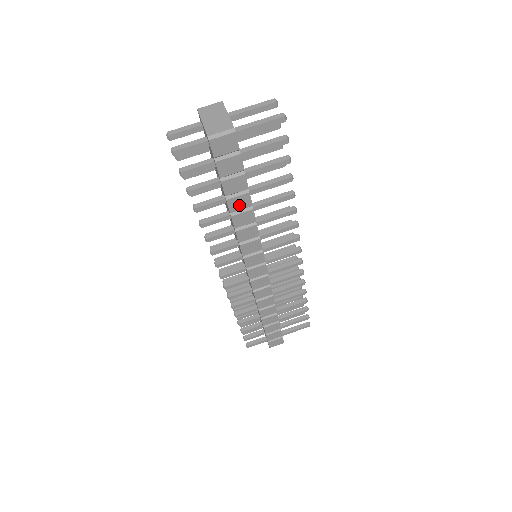
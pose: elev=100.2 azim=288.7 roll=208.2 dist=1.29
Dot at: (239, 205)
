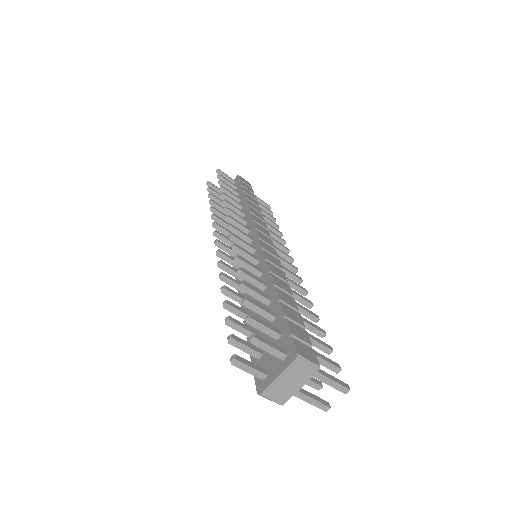
Dot at: occluded
